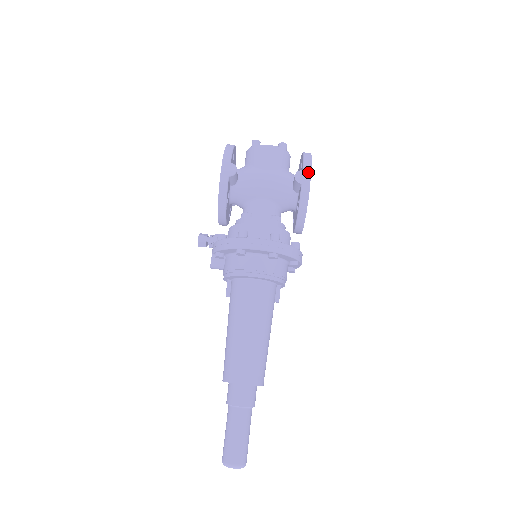
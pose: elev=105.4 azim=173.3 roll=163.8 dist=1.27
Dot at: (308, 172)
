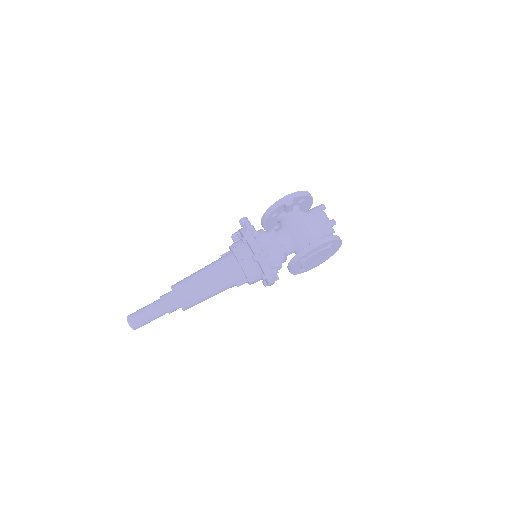
Dot at: (320, 243)
